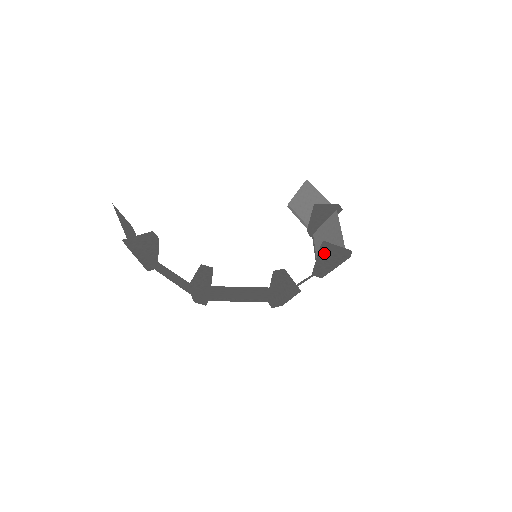
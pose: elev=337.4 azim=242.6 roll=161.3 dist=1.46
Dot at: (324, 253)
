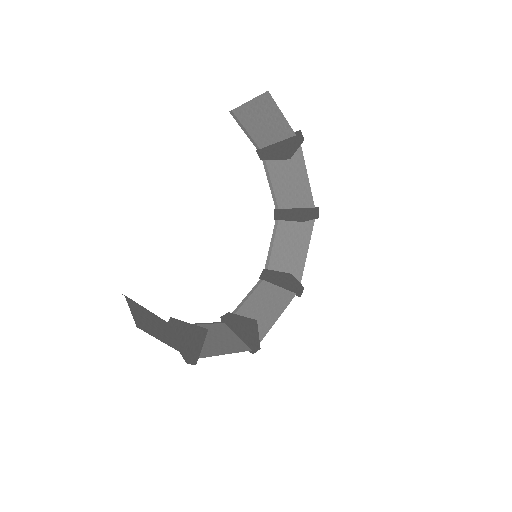
Dot at: occluded
